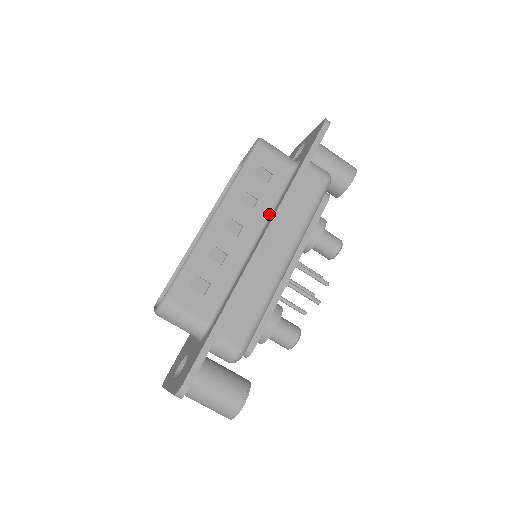
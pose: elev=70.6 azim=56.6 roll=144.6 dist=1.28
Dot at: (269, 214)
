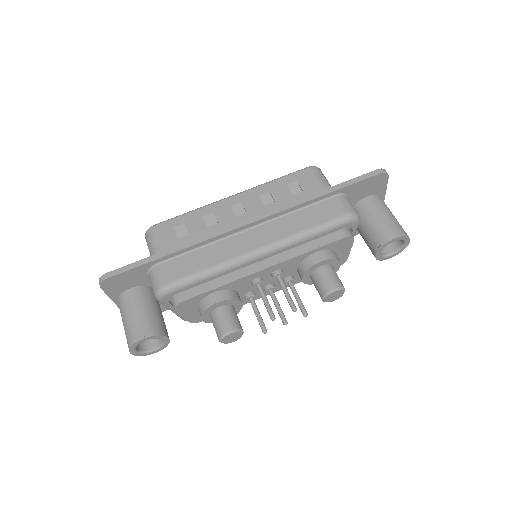
Dot at: occluded
